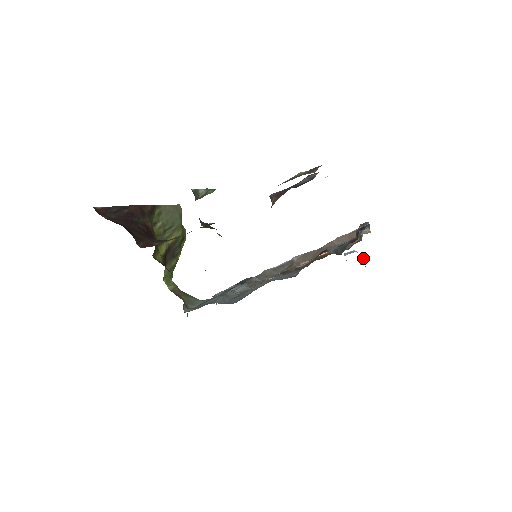
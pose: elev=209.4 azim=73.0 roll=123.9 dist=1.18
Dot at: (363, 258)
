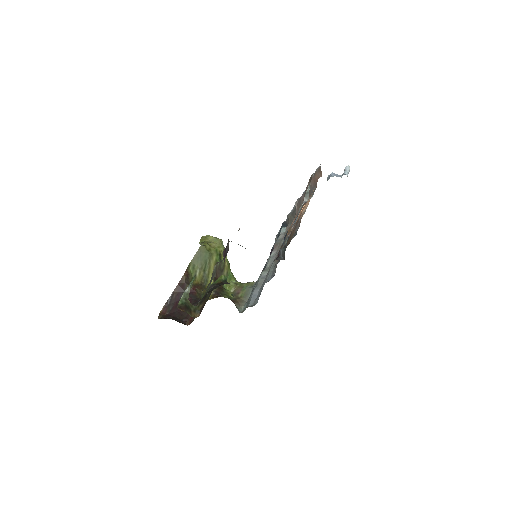
Dot at: (344, 169)
